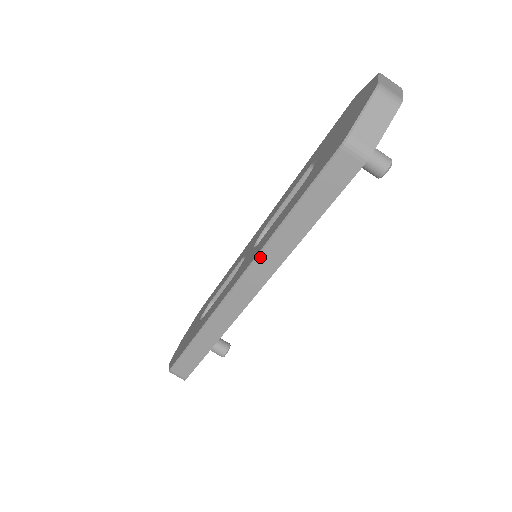
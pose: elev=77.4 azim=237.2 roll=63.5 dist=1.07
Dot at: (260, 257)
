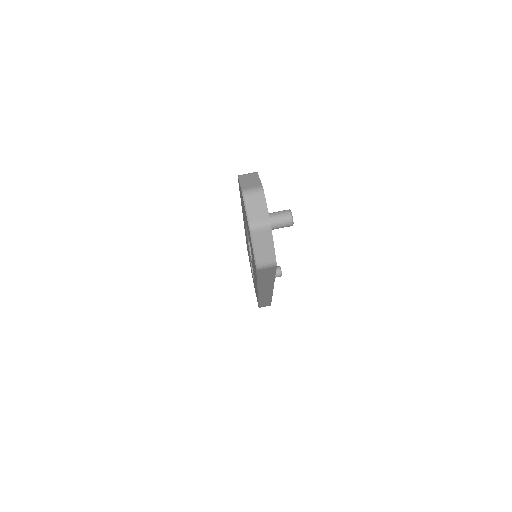
Dot at: (260, 288)
